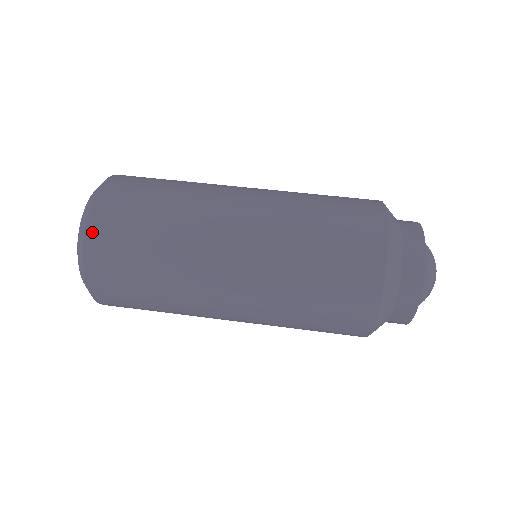
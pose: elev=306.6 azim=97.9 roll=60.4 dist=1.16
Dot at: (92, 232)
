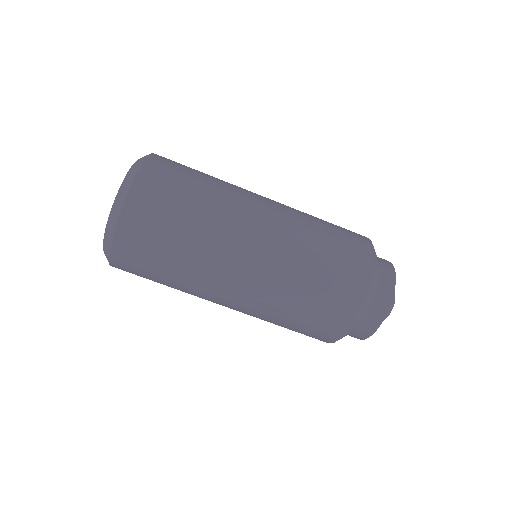
Dot at: (116, 255)
